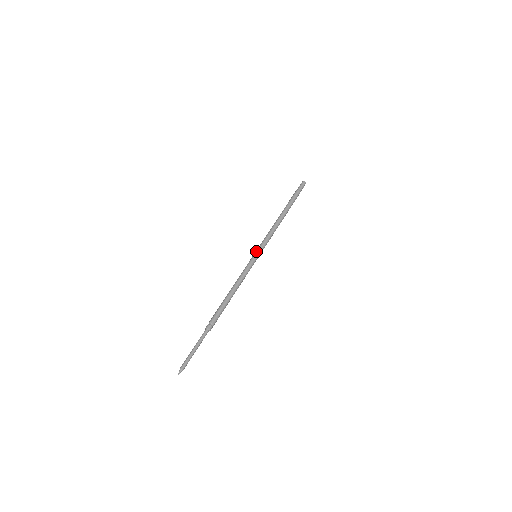
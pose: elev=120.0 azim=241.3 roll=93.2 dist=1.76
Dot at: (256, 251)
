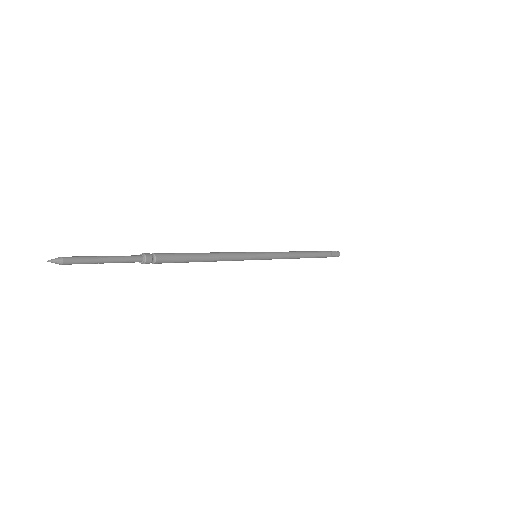
Dot at: occluded
